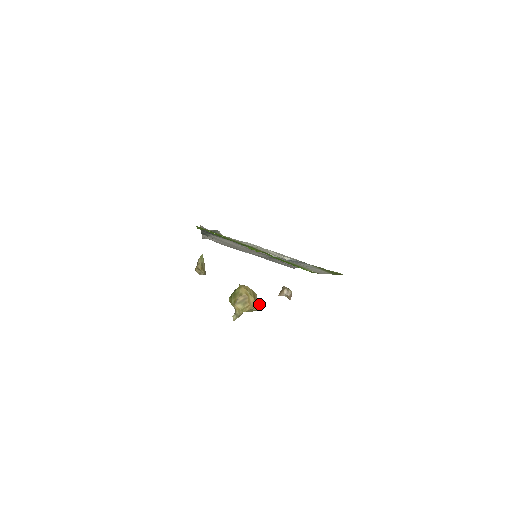
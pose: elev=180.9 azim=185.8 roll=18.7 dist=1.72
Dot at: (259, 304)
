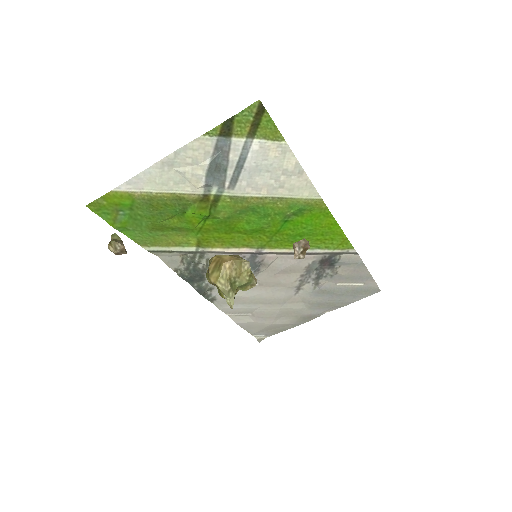
Dot at: (246, 261)
